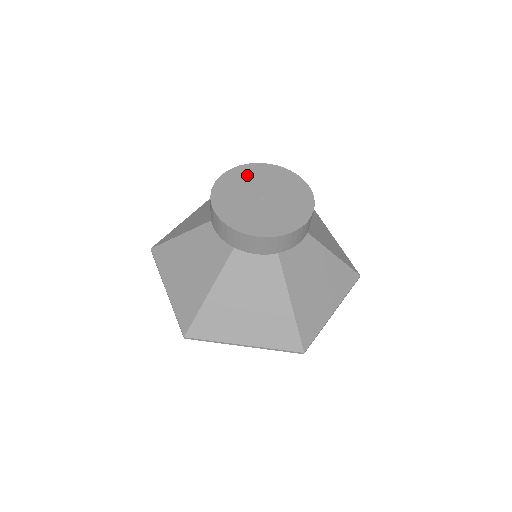
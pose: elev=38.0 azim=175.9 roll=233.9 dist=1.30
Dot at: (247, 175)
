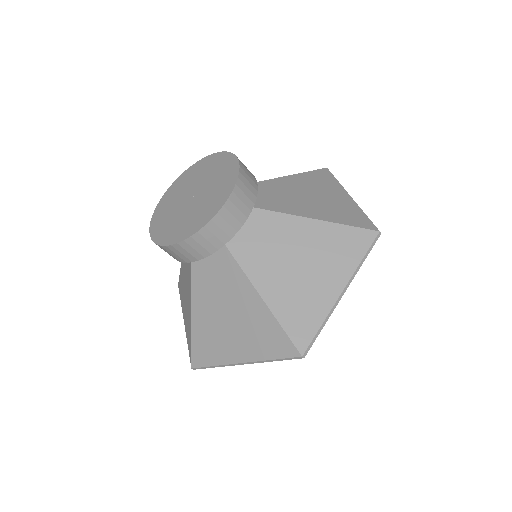
Dot at: (164, 210)
